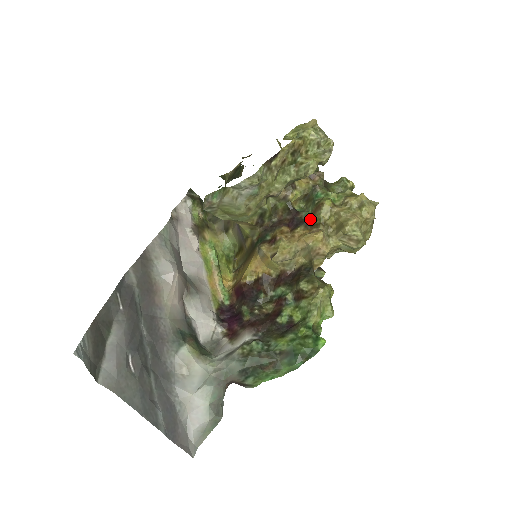
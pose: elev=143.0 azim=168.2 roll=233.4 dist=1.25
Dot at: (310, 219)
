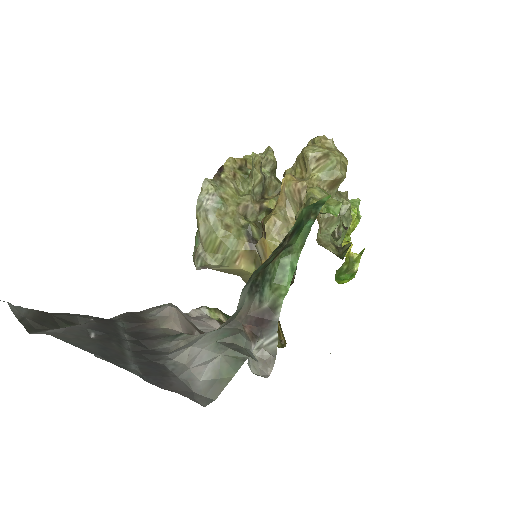
Dot at: occluded
